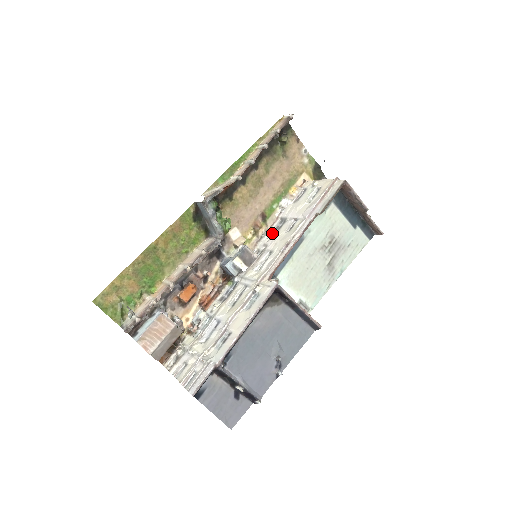
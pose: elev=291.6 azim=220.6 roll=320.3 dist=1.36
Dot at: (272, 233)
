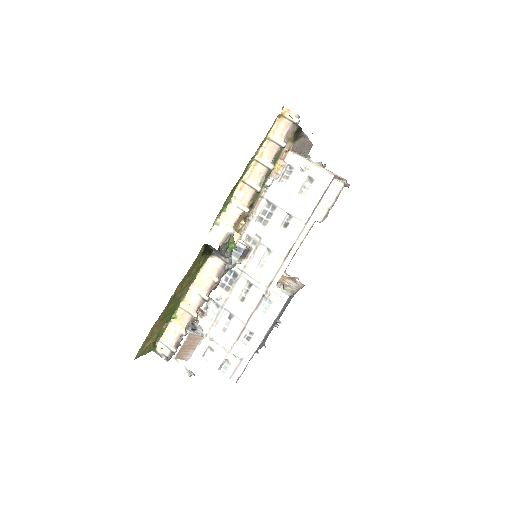
Dot at: (260, 218)
